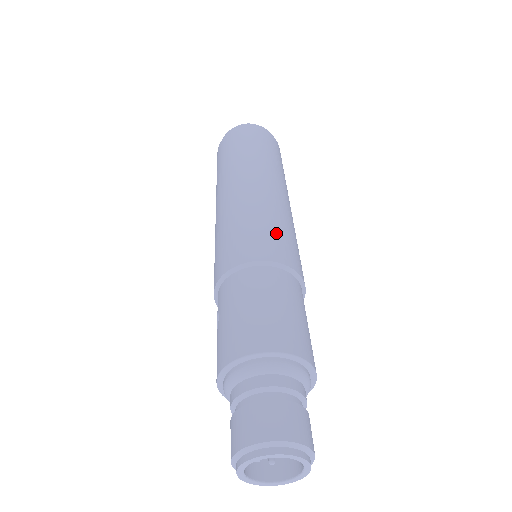
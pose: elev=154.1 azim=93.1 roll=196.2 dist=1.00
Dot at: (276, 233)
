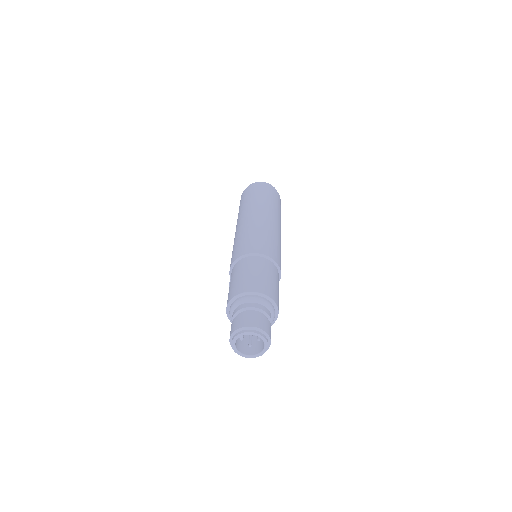
Dot at: (267, 241)
